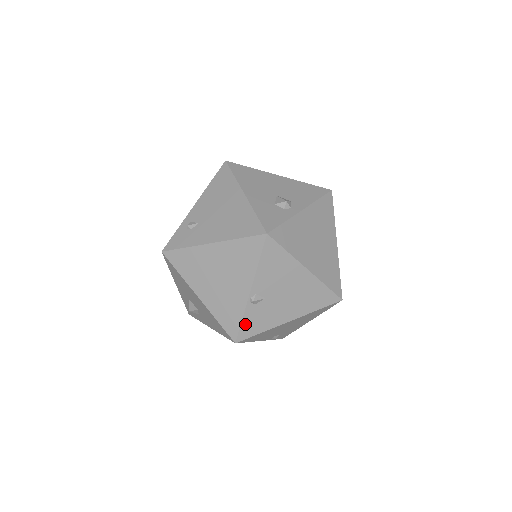
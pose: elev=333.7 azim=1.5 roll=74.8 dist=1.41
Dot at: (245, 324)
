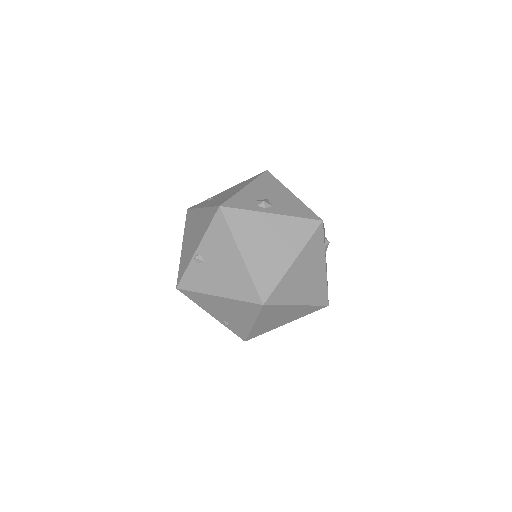
Dot at: (187, 276)
